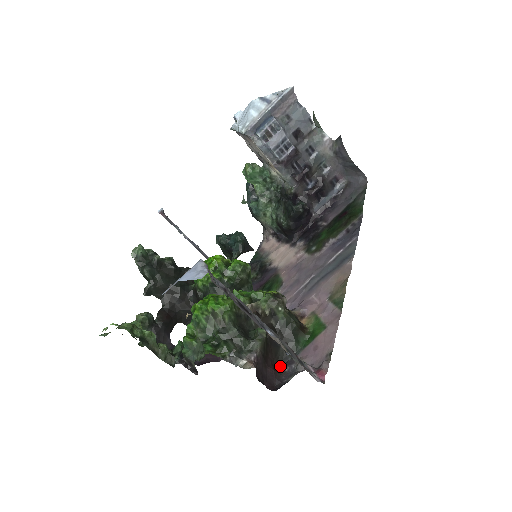
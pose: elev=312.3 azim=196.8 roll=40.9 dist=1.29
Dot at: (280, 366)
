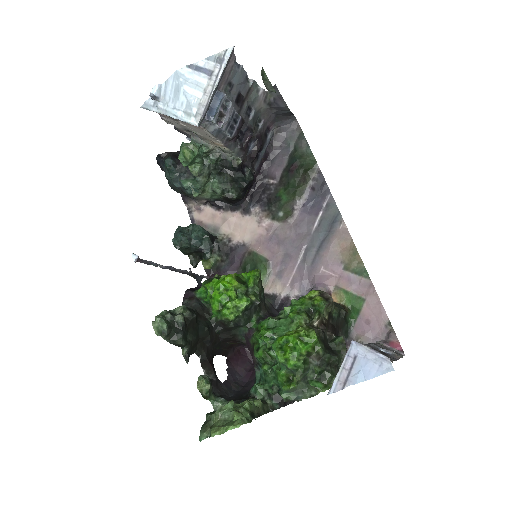
Dot at: occluded
